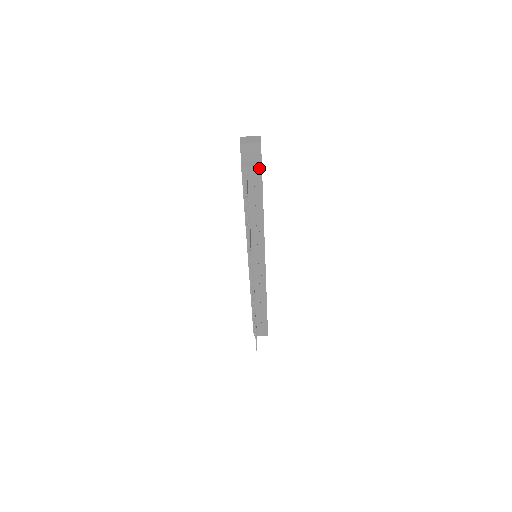
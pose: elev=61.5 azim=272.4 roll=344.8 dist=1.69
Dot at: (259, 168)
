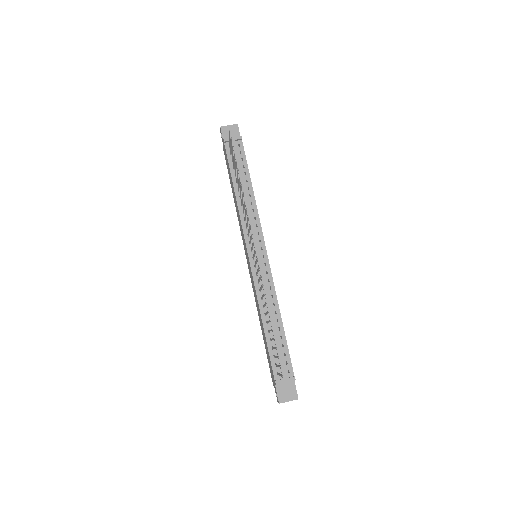
Dot at: (239, 138)
